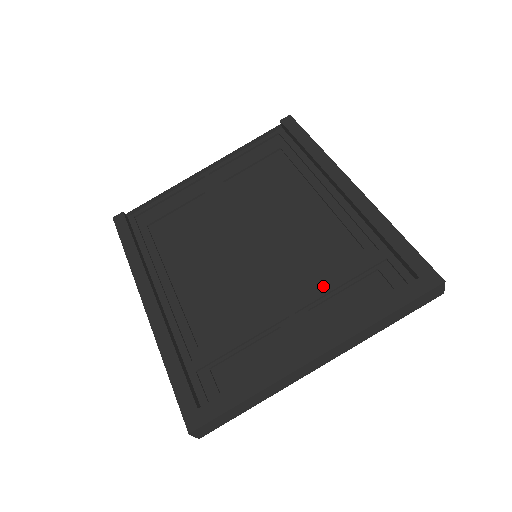
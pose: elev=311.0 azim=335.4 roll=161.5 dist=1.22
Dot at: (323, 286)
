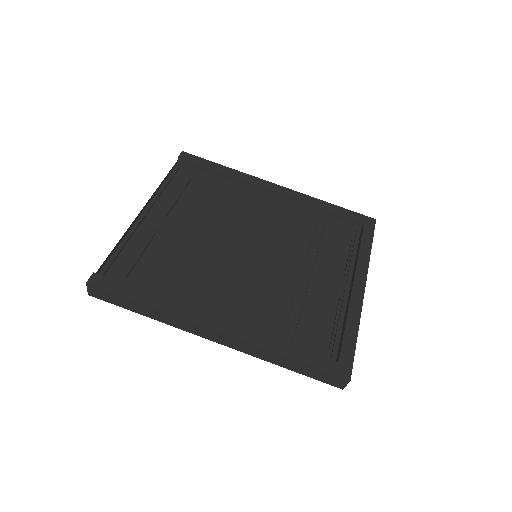
Dot at: (319, 252)
